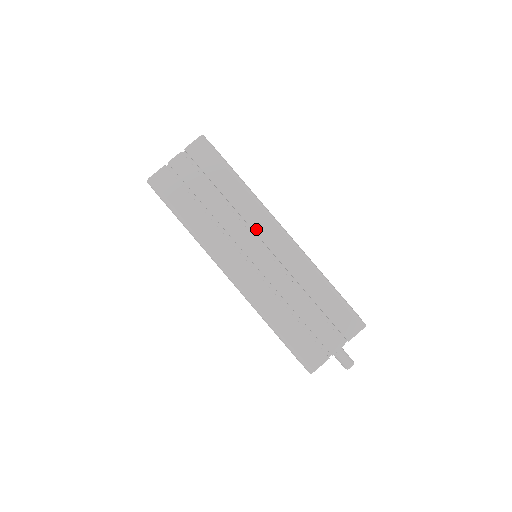
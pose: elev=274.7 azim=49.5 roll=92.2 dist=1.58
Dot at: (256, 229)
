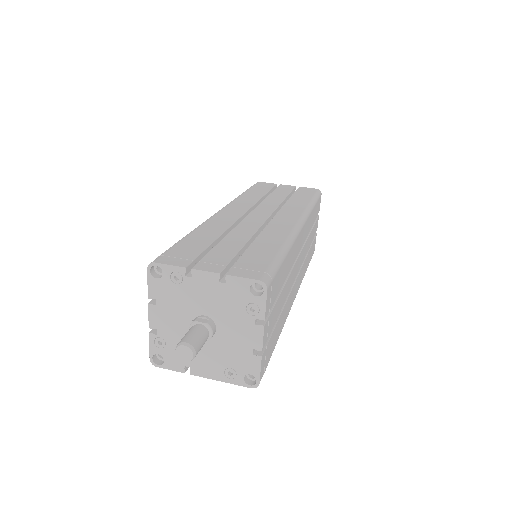
Dot at: (282, 212)
